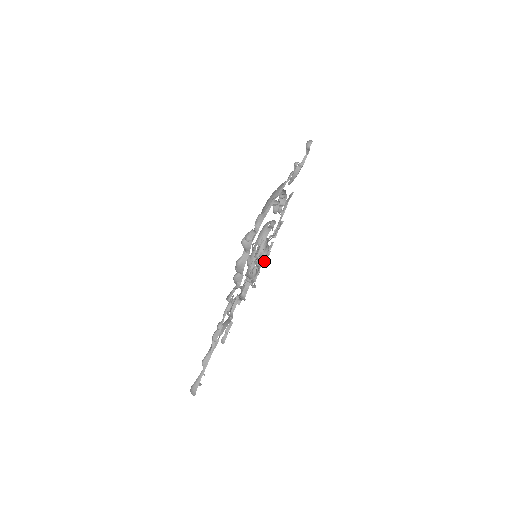
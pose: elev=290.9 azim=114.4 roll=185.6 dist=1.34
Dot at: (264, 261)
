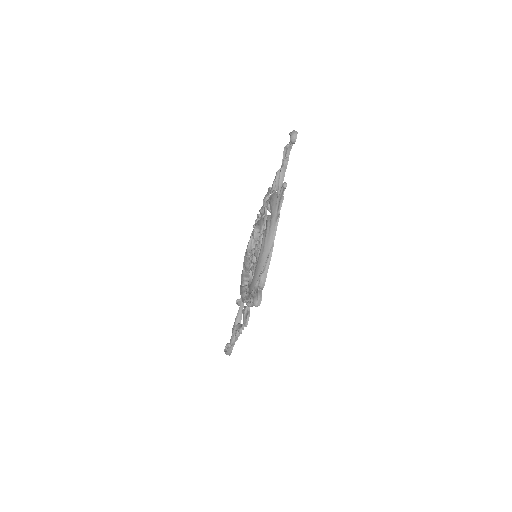
Dot at: occluded
